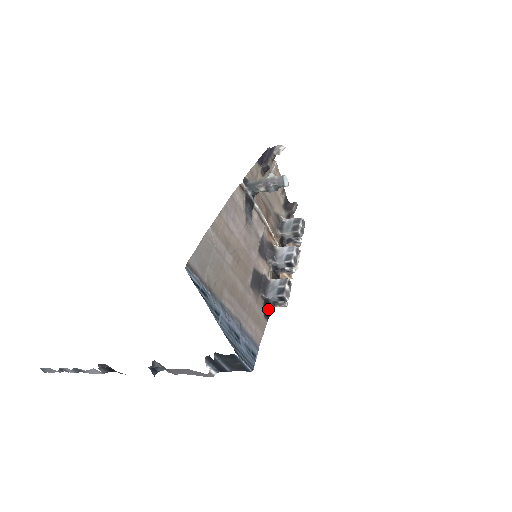
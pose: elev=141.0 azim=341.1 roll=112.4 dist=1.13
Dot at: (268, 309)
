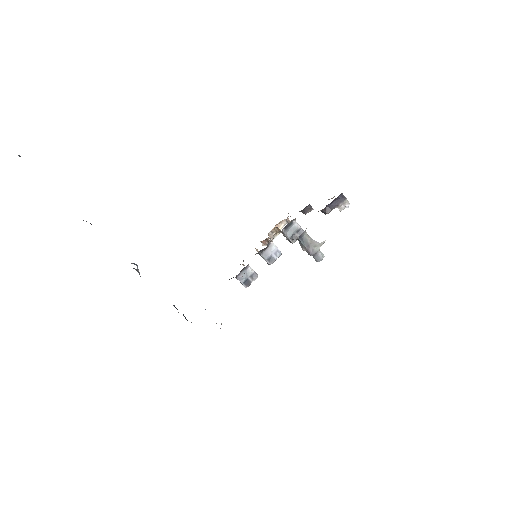
Dot at: occluded
